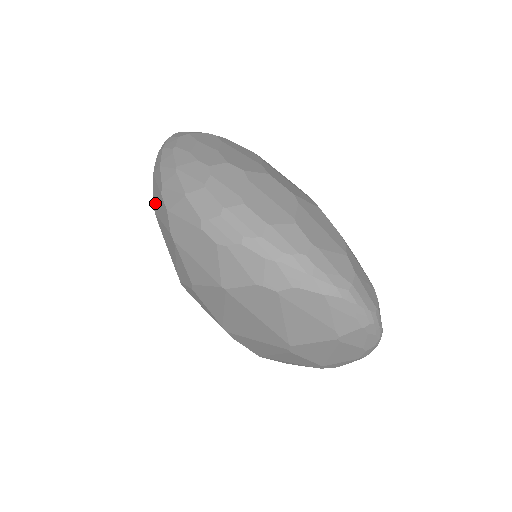
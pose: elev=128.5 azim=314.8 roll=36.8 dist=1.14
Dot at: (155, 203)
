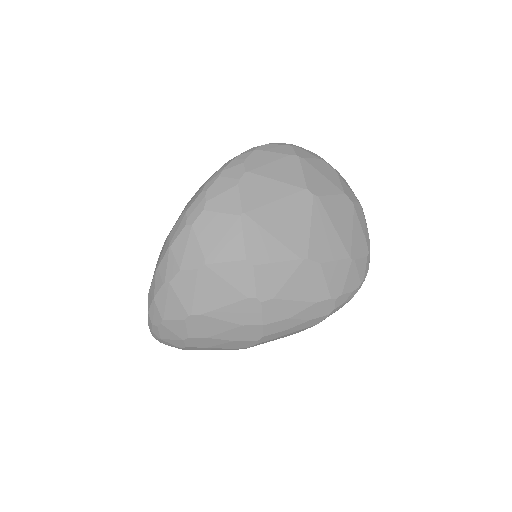
Dot at: (182, 310)
